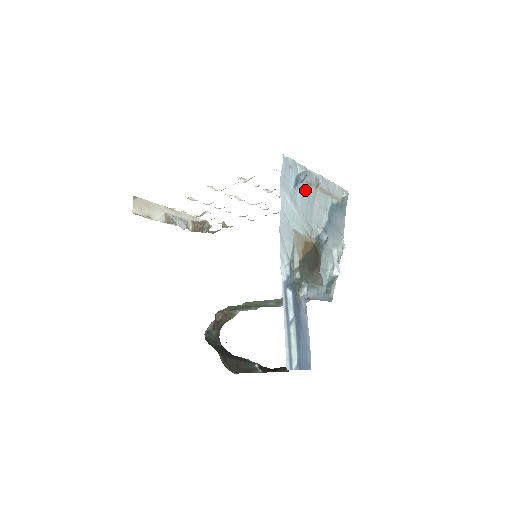
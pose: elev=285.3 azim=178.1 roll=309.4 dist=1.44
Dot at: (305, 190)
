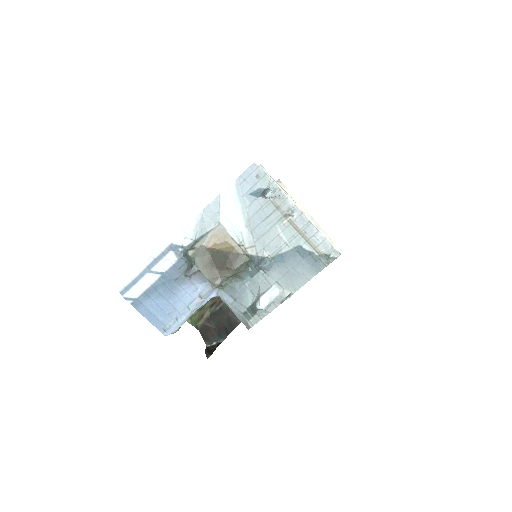
Dot at: (266, 207)
